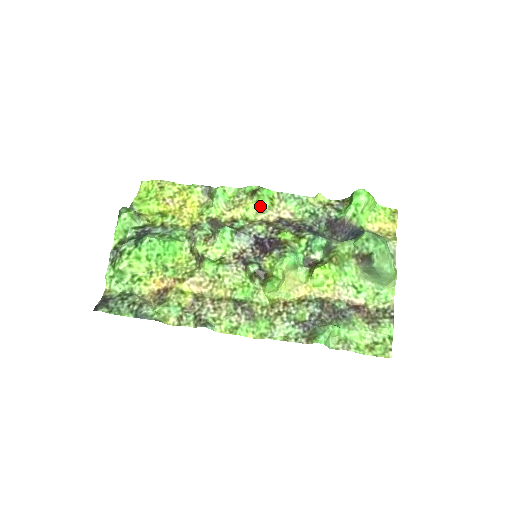
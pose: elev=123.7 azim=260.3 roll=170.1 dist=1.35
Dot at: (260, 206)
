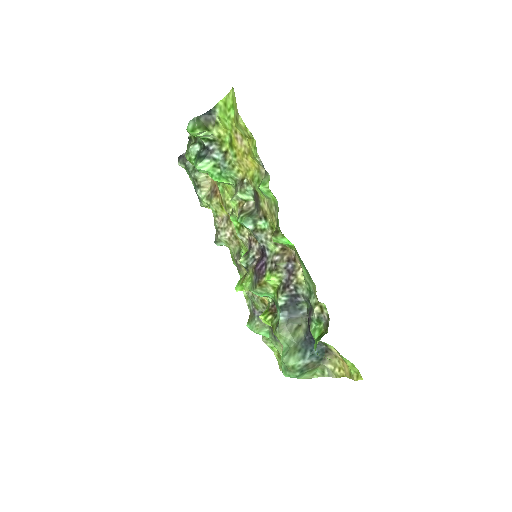
Dot at: occluded
